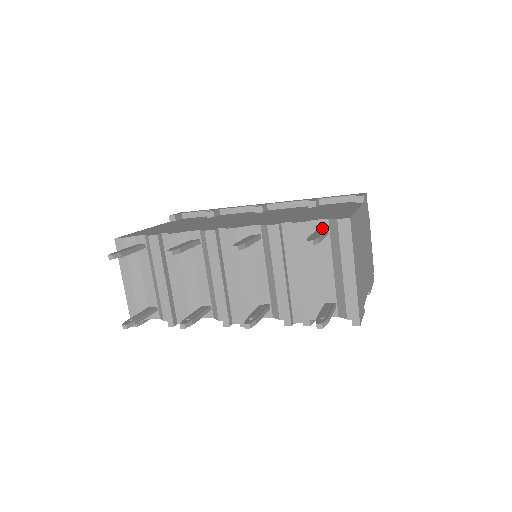
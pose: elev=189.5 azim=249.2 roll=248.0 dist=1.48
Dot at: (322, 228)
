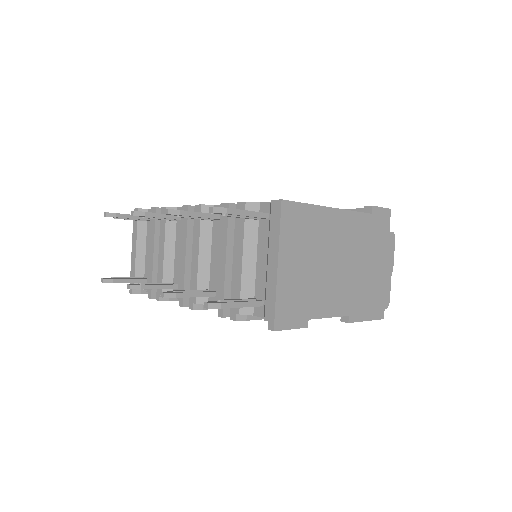
Dot at: (264, 212)
